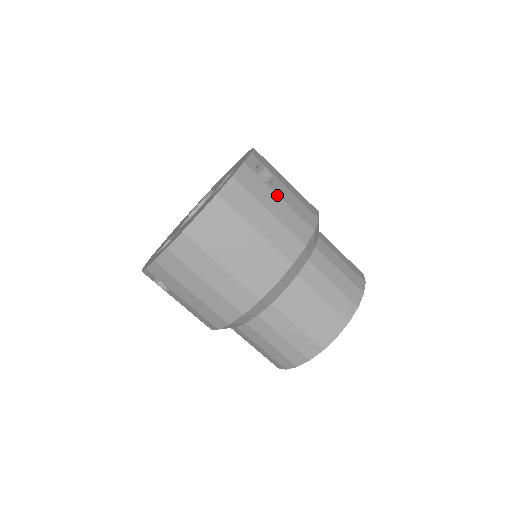
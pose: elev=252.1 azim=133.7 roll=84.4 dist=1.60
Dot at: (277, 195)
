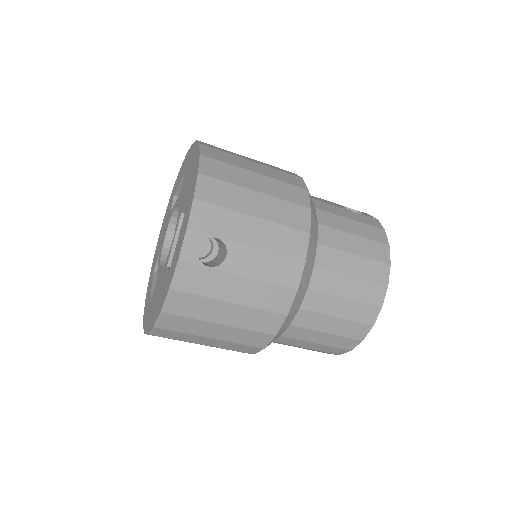
Dot at: (236, 275)
